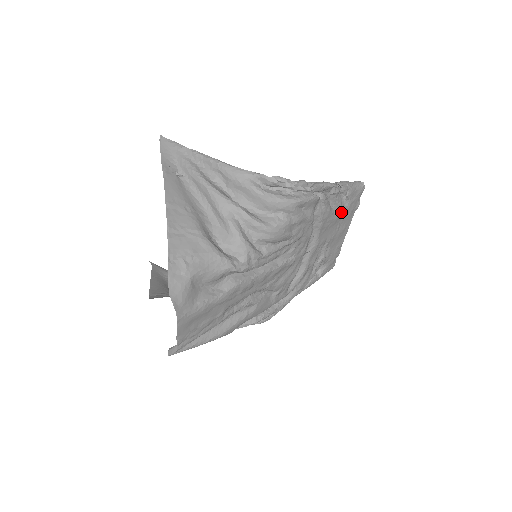
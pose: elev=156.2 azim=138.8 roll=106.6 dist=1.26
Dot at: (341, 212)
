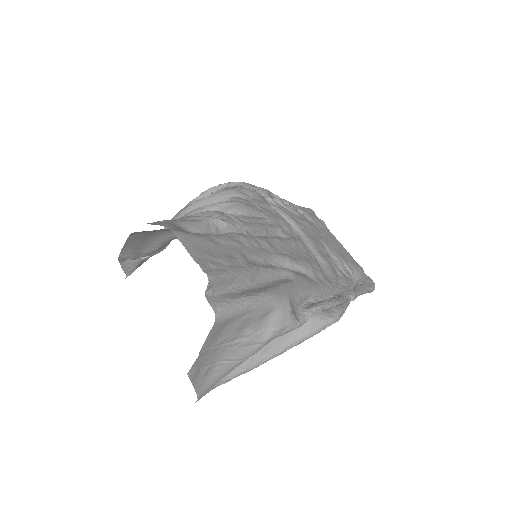
Dot at: (307, 221)
